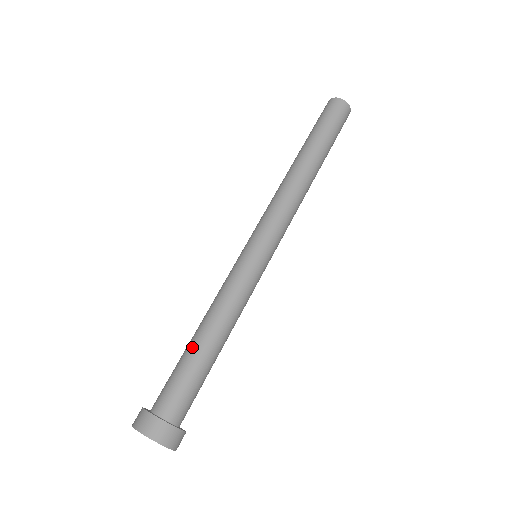
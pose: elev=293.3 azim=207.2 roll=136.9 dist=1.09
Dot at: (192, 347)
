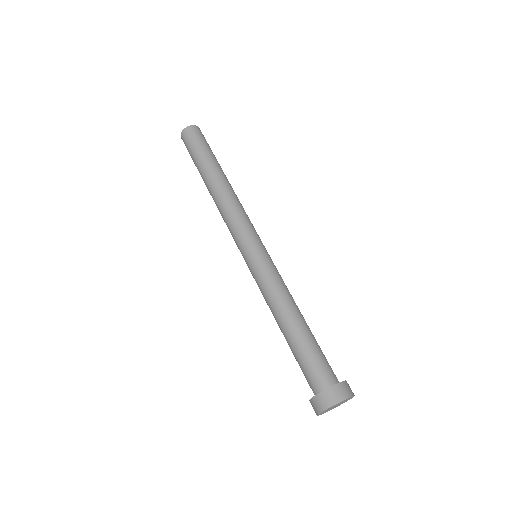
Dot at: (292, 337)
